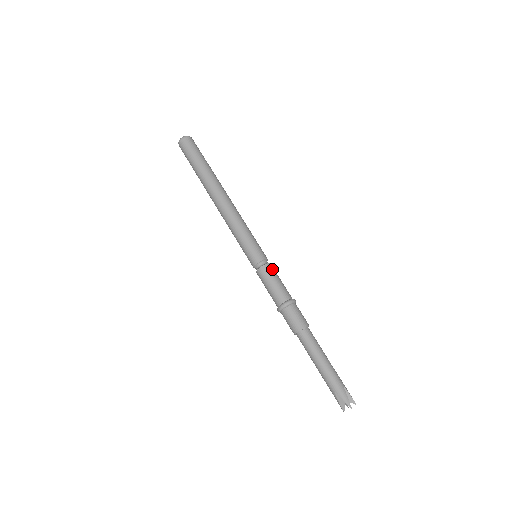
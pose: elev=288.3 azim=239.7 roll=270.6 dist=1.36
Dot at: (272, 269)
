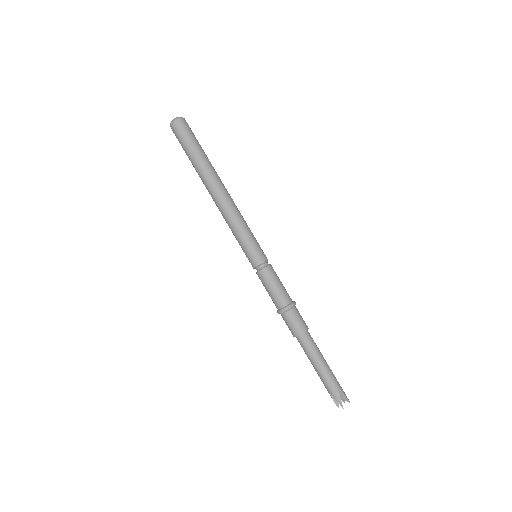
Dot at: (270, 273)
